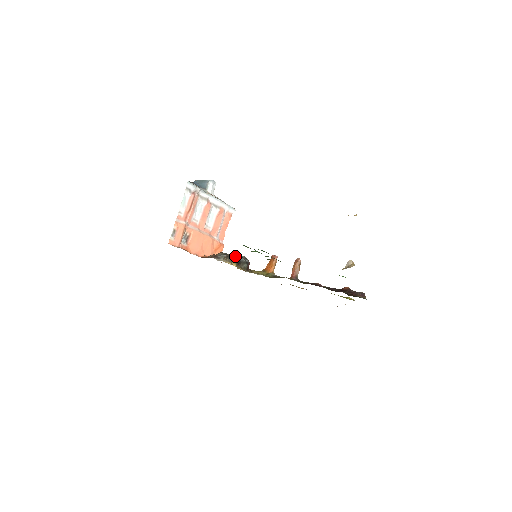
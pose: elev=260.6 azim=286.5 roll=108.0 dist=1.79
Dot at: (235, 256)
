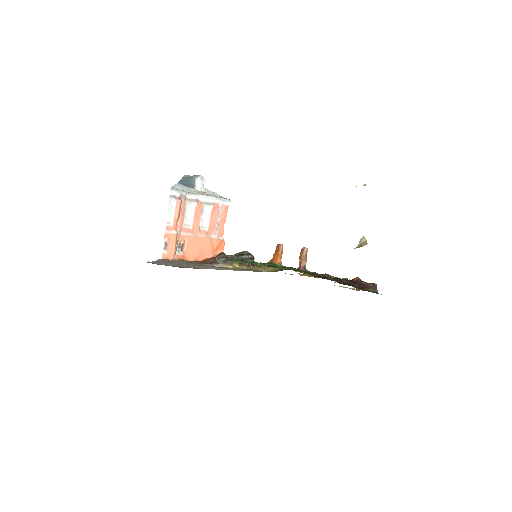
Dot at: (235, 256)
